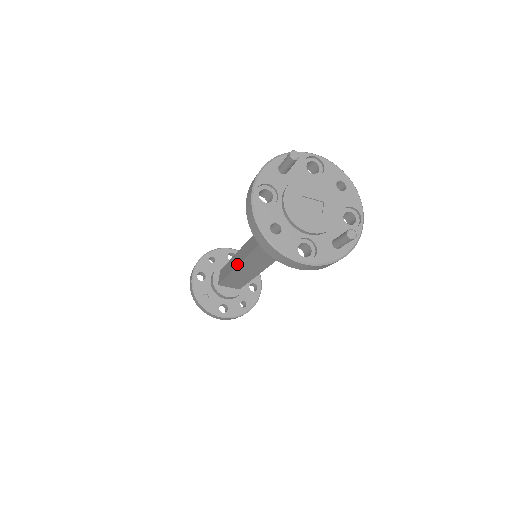
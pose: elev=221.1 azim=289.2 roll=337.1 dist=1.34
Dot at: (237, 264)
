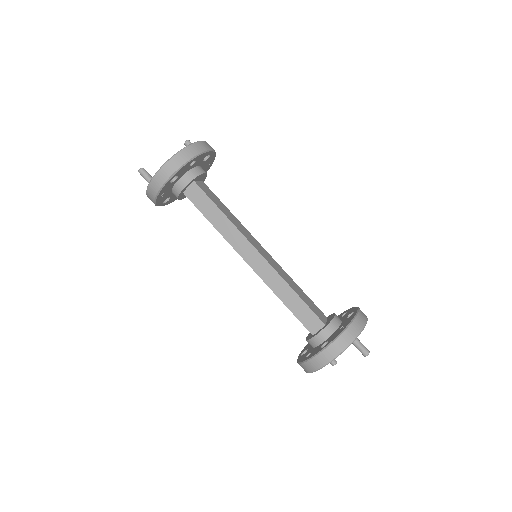
Dot at: (238, 251)
